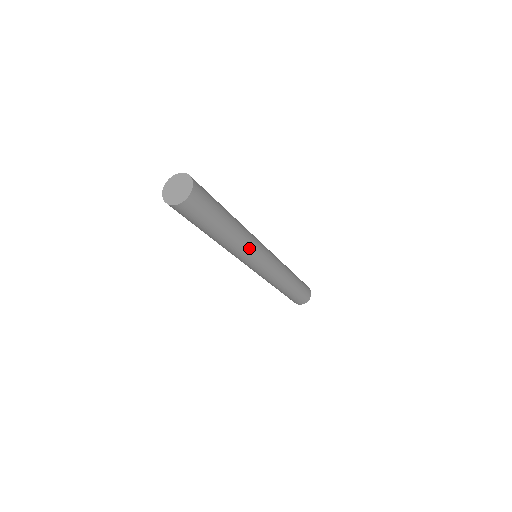
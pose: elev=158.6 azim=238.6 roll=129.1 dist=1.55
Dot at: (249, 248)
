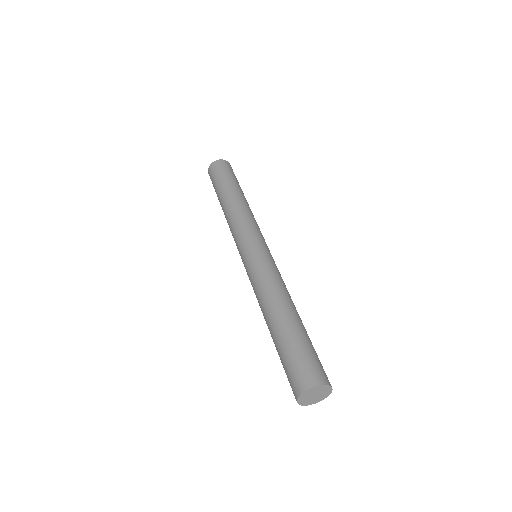
Dot at: occluded
